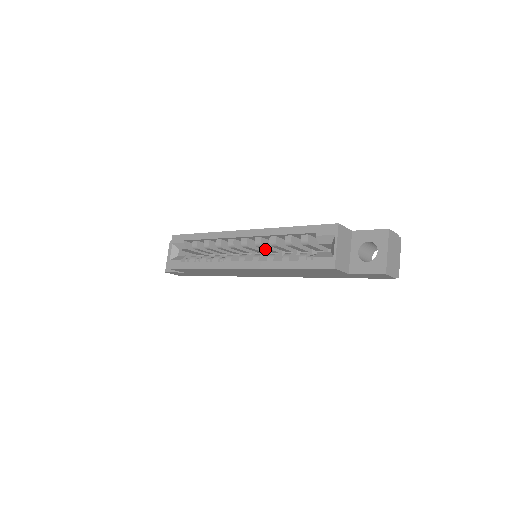
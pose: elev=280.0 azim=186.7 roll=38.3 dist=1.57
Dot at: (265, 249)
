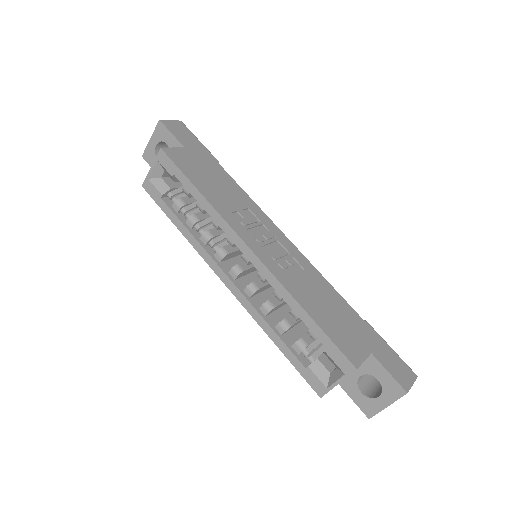
Dot at: occluded
